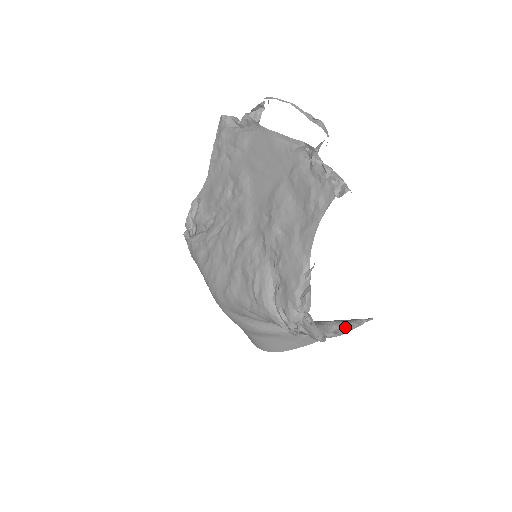
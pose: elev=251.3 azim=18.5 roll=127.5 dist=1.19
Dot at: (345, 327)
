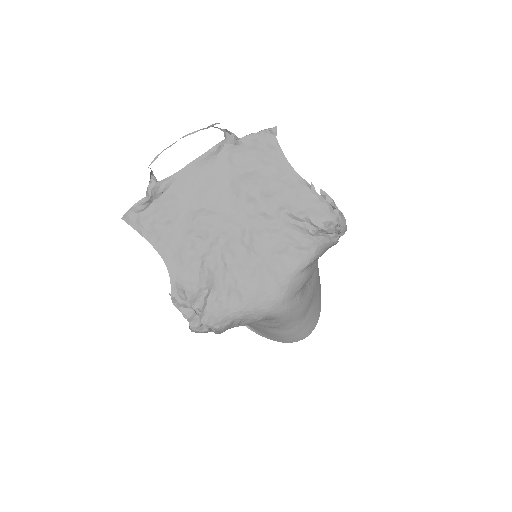
Dot at: occluded
